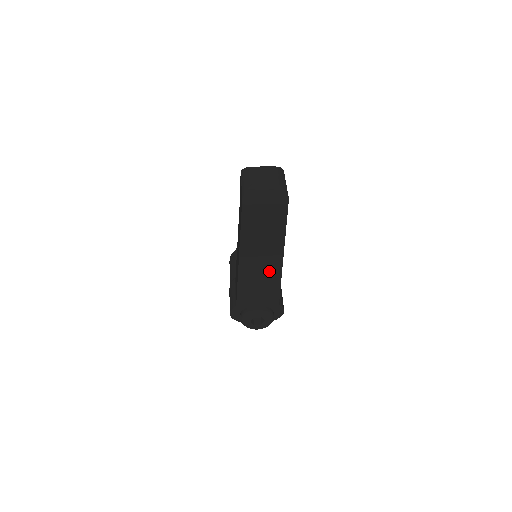
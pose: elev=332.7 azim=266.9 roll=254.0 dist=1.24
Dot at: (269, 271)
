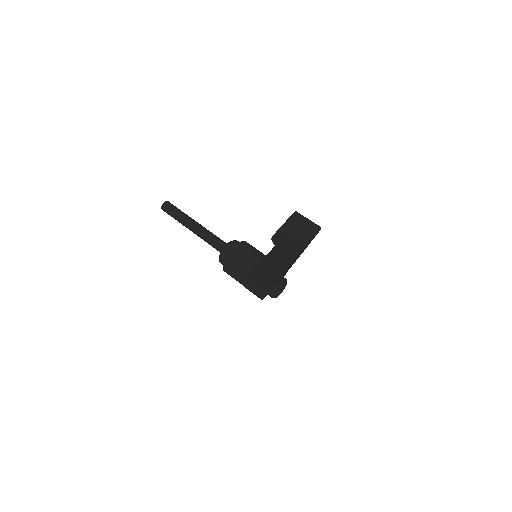
Dot at: occluded
